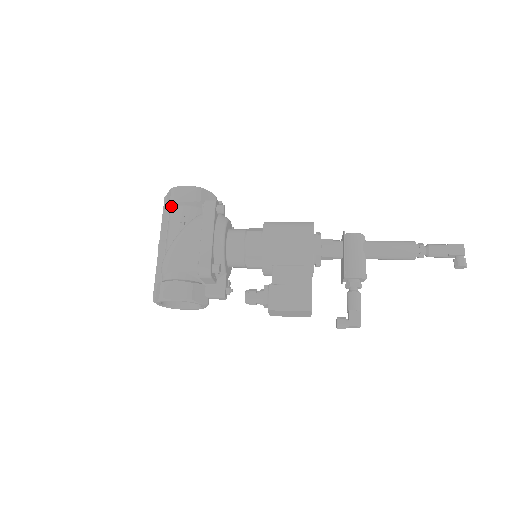
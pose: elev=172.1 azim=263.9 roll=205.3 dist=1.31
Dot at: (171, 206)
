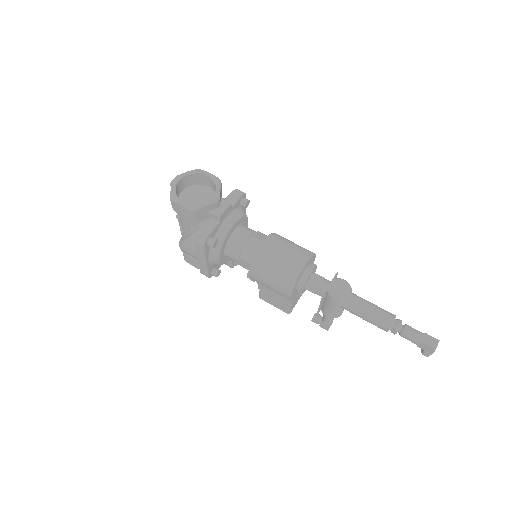
Dot at: occluded
